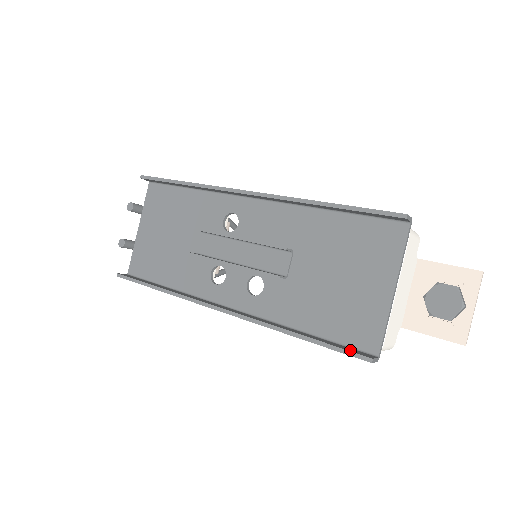
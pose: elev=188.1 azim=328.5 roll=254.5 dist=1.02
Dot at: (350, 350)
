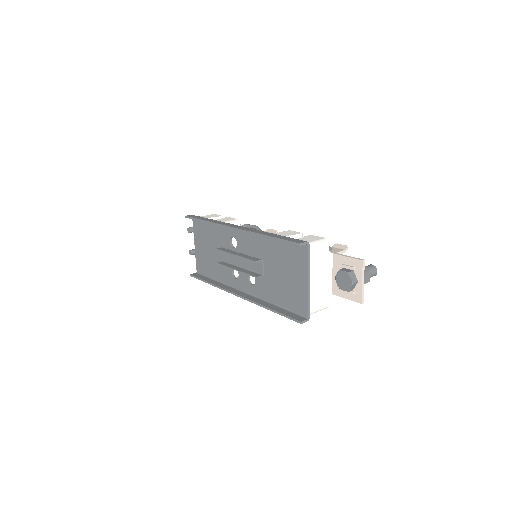
Dot at: (293, 317)
